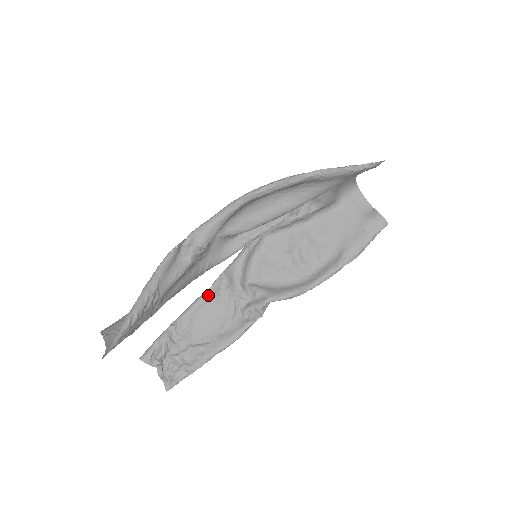
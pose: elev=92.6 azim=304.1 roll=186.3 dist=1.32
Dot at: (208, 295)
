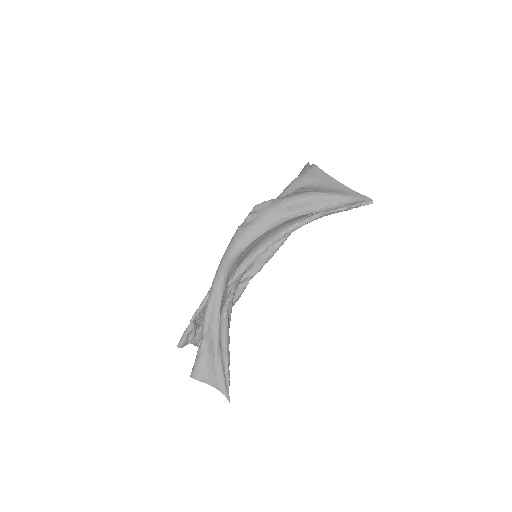
Dot at: occluded
